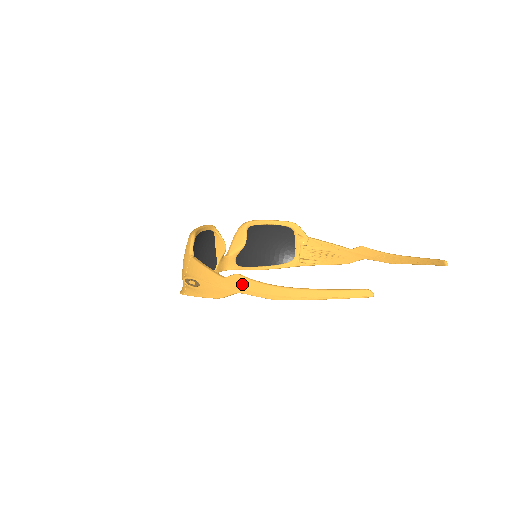
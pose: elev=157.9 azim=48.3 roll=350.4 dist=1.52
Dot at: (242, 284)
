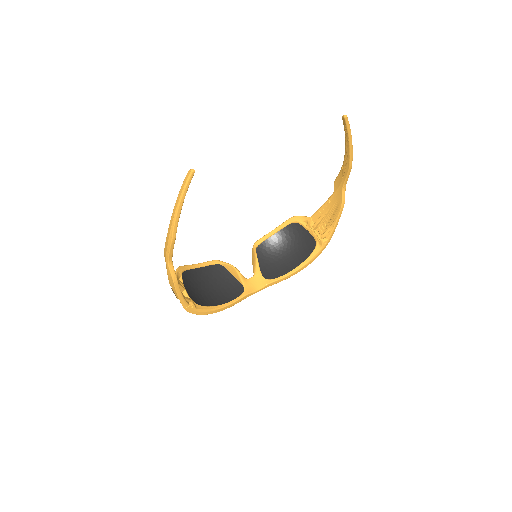
Dot at: (165, 254)
